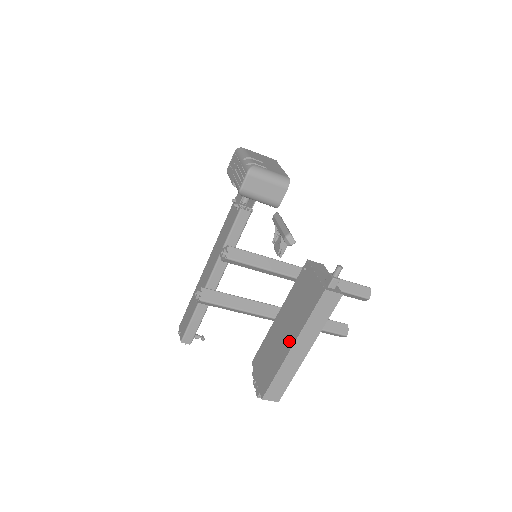
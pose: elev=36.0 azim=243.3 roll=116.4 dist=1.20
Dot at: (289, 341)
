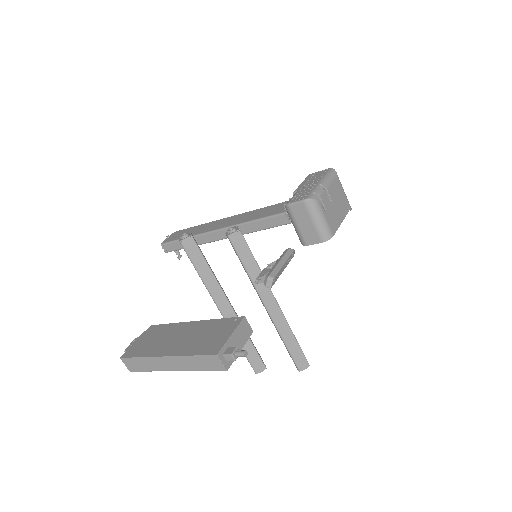
Dot at: (170, 350)
